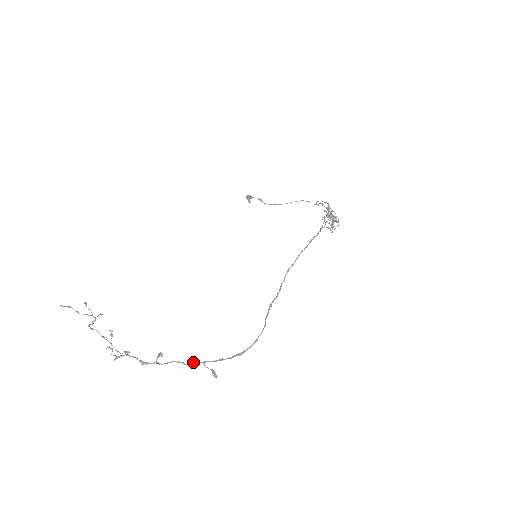
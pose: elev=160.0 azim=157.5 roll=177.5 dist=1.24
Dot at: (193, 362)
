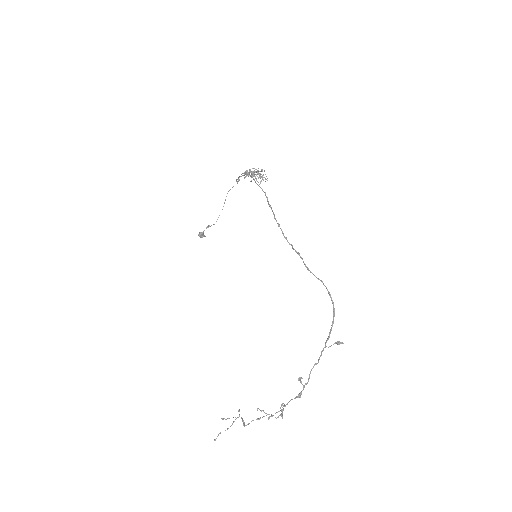
Dot at: (320, 355)
